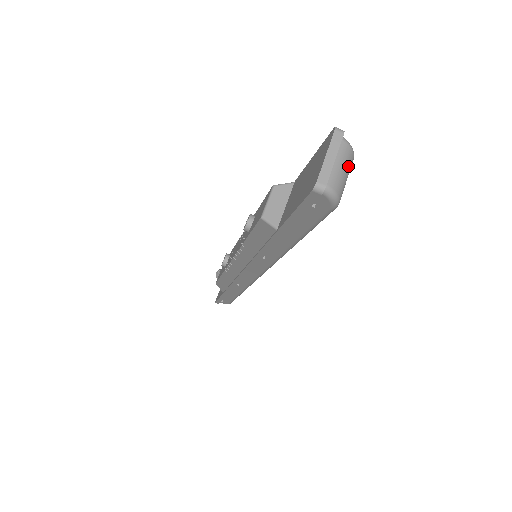
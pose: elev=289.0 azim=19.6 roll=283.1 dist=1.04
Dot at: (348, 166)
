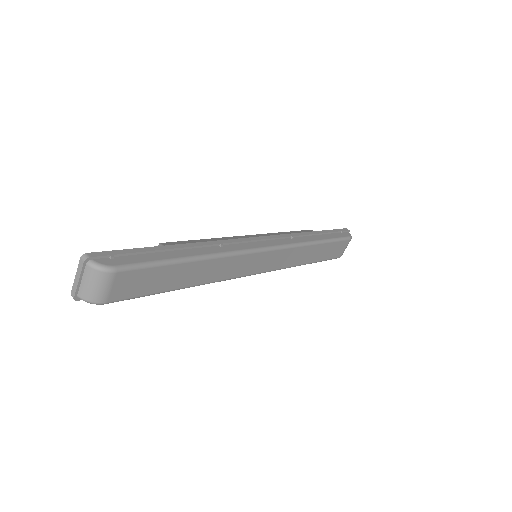
Dot at: (98, 281)
